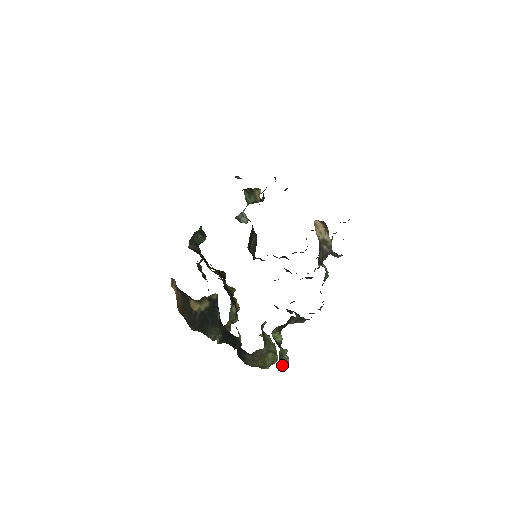
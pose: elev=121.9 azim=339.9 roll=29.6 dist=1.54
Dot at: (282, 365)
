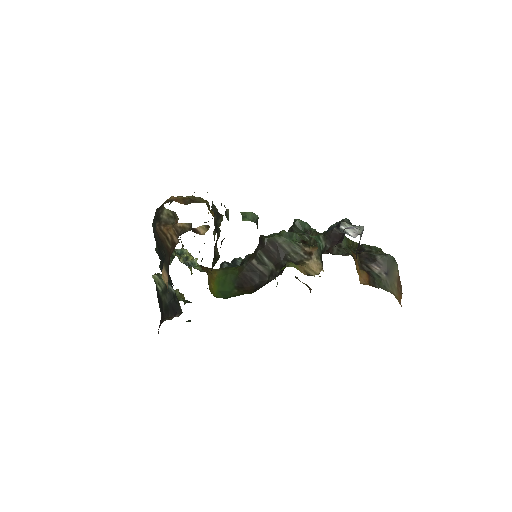
Dot at: occluded
